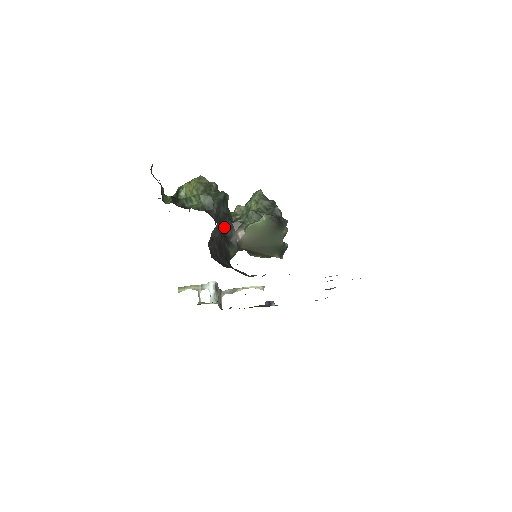
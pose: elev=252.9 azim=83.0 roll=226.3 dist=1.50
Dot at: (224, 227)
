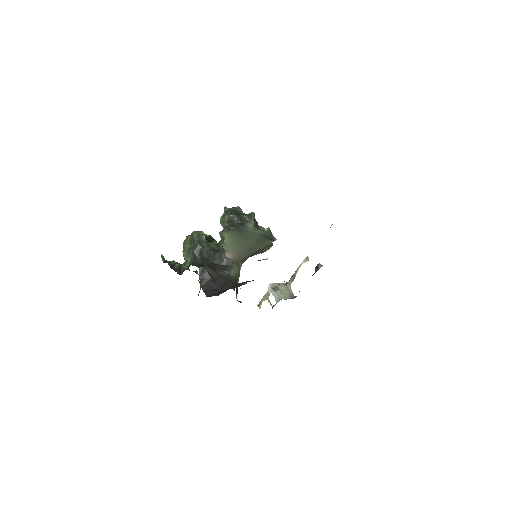
Dot at: (214, 261)
